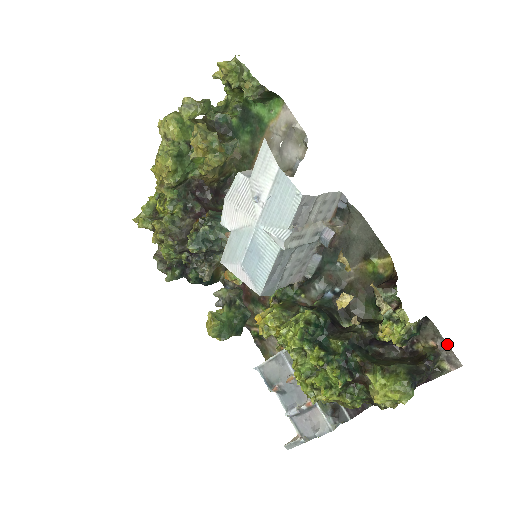
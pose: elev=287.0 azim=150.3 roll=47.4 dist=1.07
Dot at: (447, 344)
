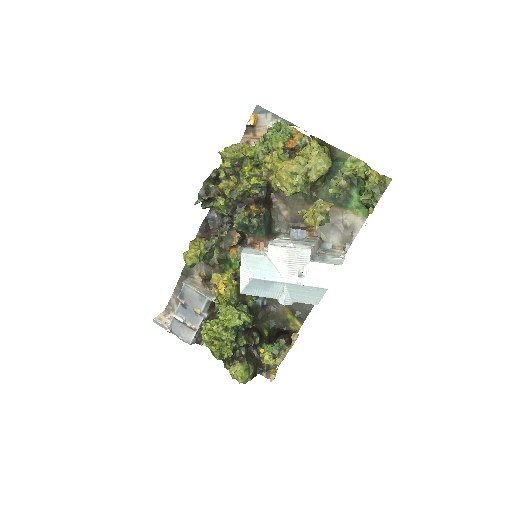
Dot at: occluded
